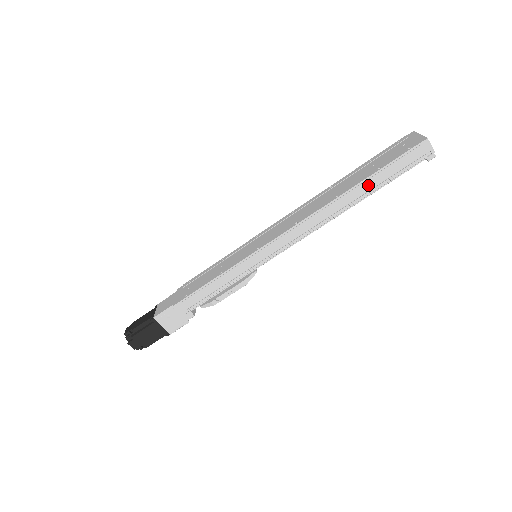
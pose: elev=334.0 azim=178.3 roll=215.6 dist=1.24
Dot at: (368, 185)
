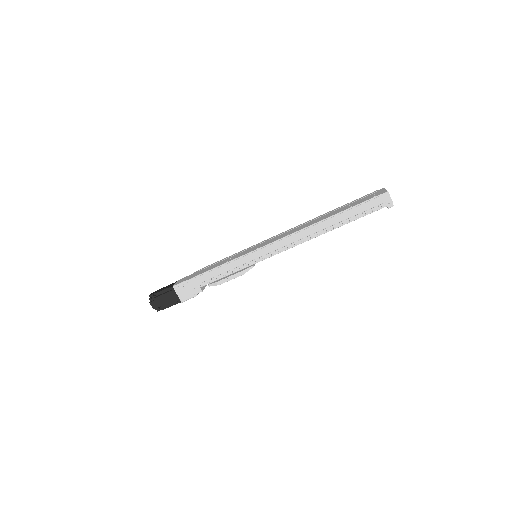
Dot at: (342, 217)
